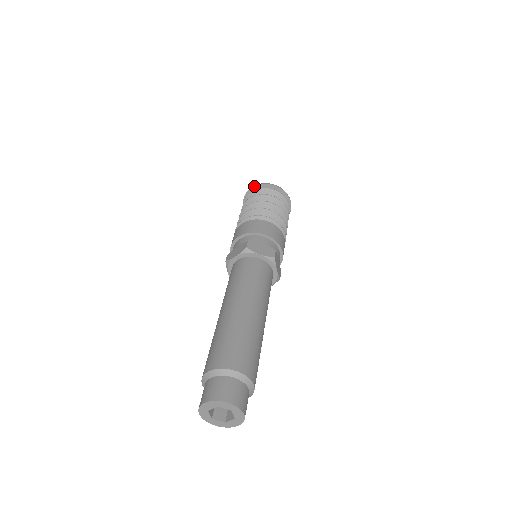
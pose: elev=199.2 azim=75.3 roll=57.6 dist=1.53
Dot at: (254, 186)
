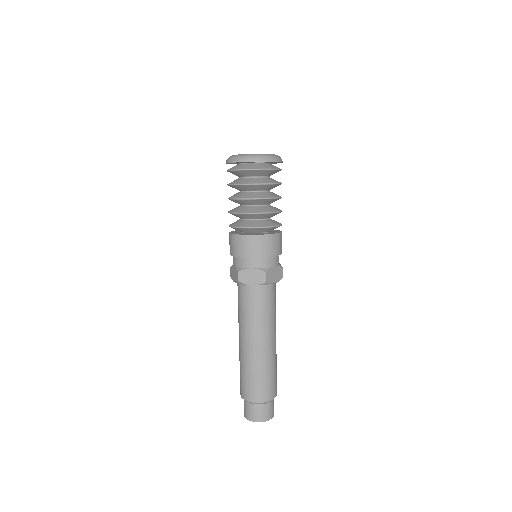
Dot at: occluded
